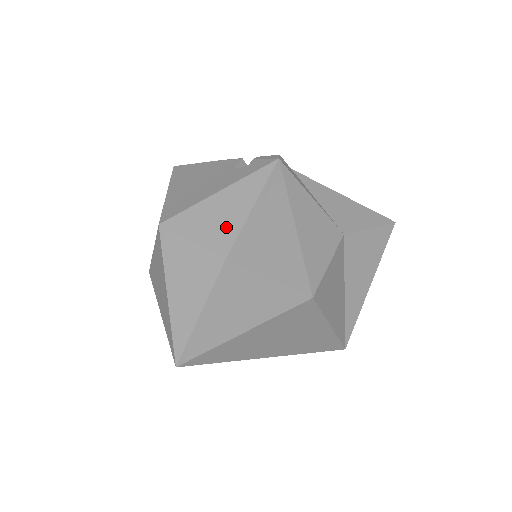
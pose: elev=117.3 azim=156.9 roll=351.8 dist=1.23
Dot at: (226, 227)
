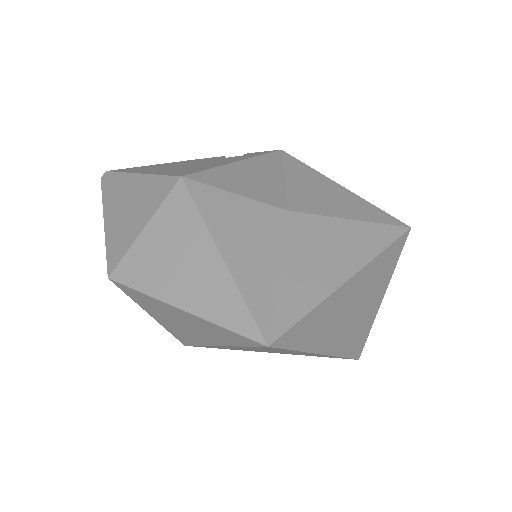
Dot at: (269, 187)
